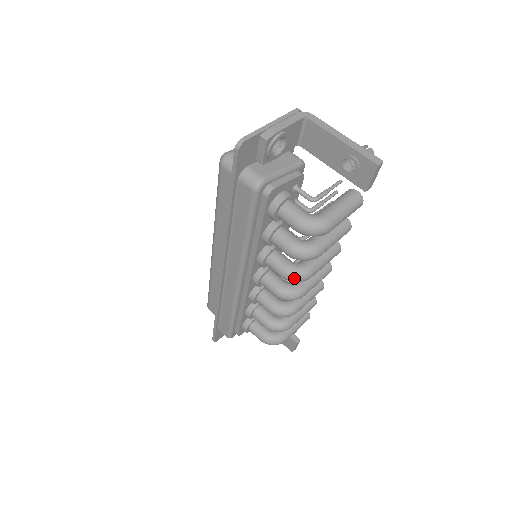
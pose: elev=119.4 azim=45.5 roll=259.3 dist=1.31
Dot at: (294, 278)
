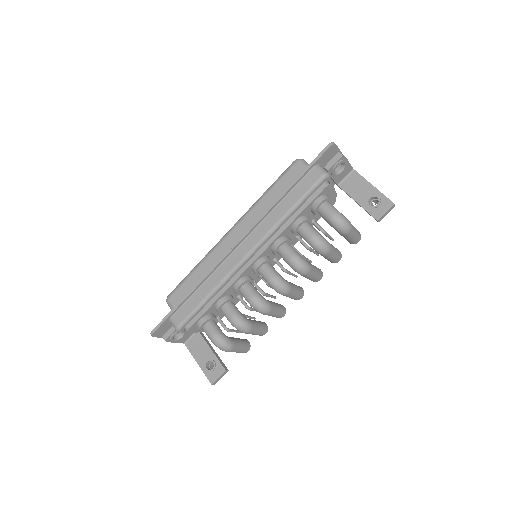
Dot at: (300, 264)
